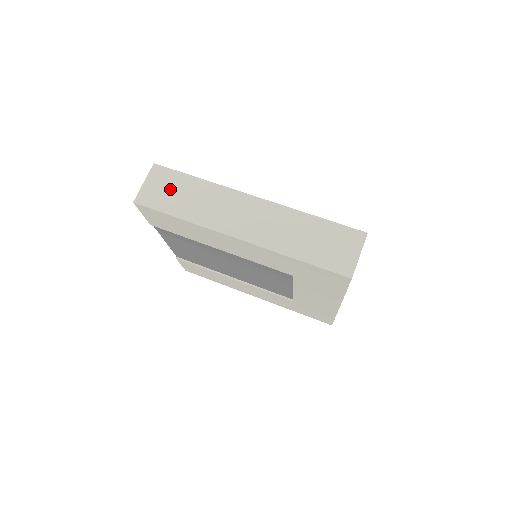
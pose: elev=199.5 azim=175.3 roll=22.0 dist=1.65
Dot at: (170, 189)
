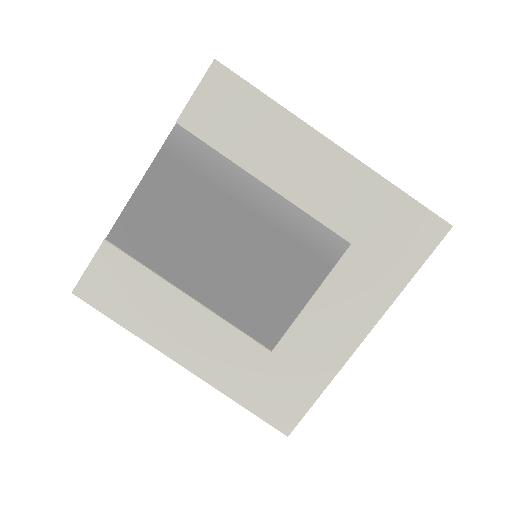
Dot at: occluded
